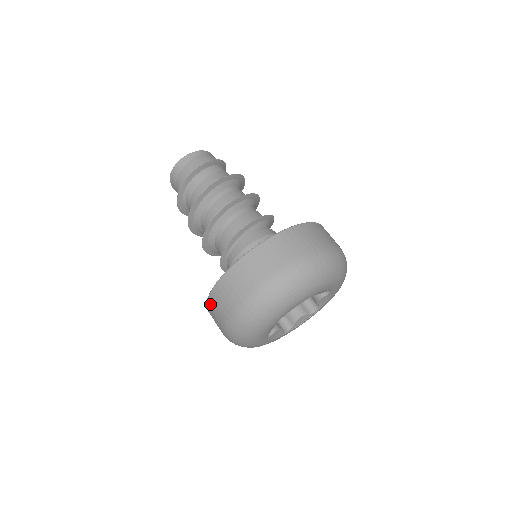
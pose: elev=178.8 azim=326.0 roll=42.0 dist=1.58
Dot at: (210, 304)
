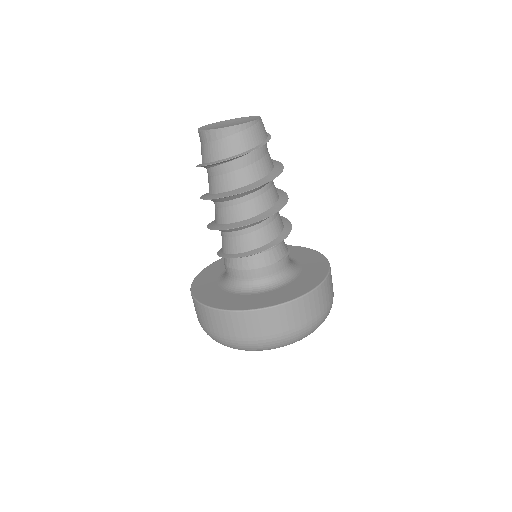
Dot at: occluded
